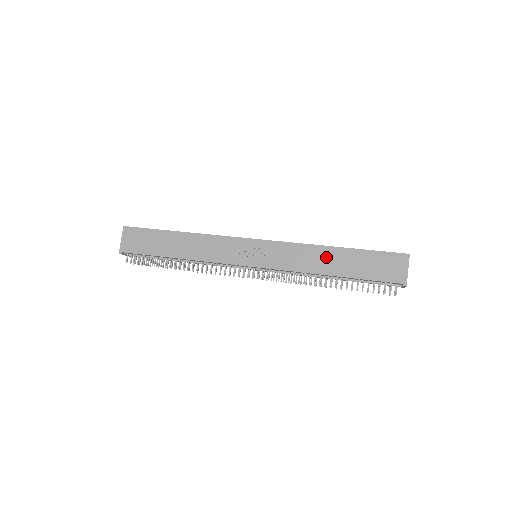
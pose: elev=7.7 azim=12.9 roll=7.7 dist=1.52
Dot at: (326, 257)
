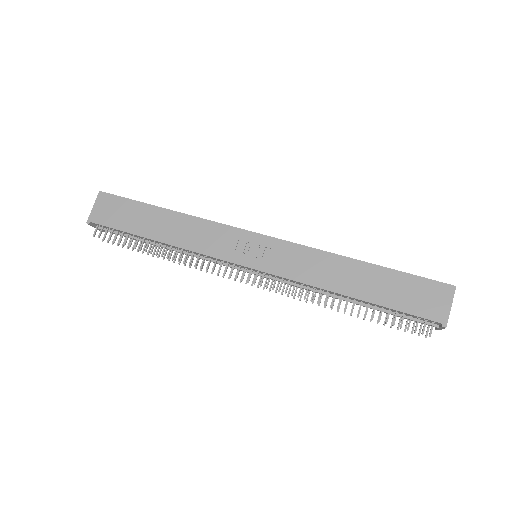
Dot at: (346, 271)
